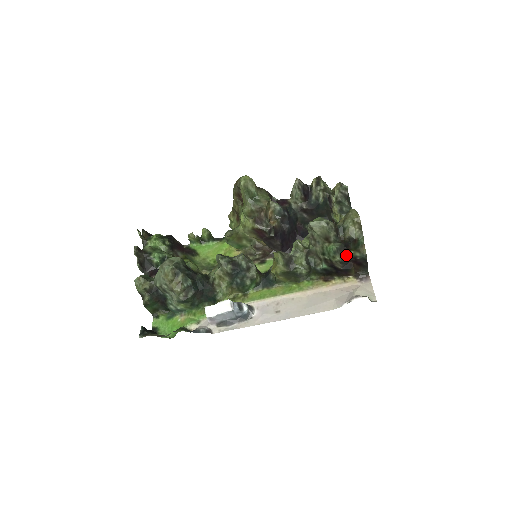
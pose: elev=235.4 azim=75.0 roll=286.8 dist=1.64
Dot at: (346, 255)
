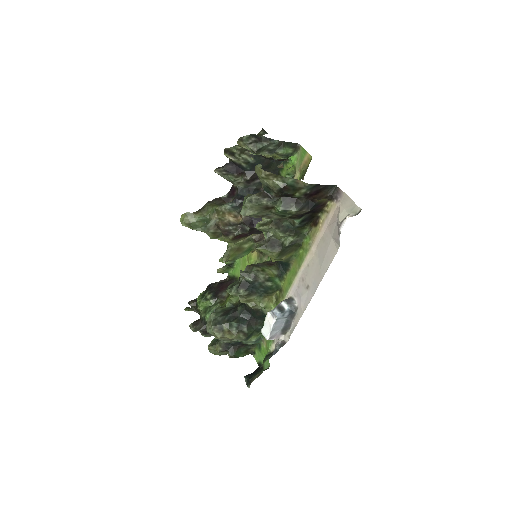
Dot at: (297, 200)
